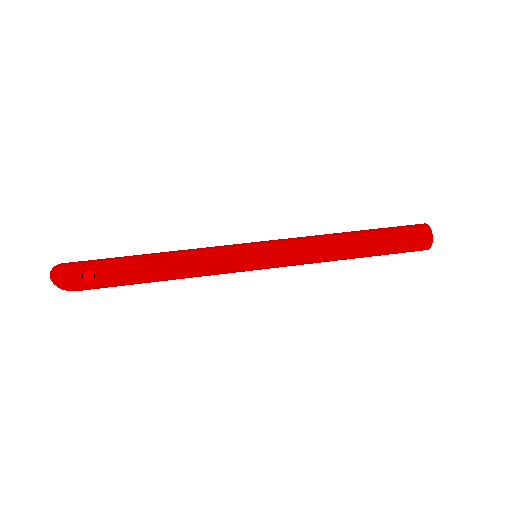
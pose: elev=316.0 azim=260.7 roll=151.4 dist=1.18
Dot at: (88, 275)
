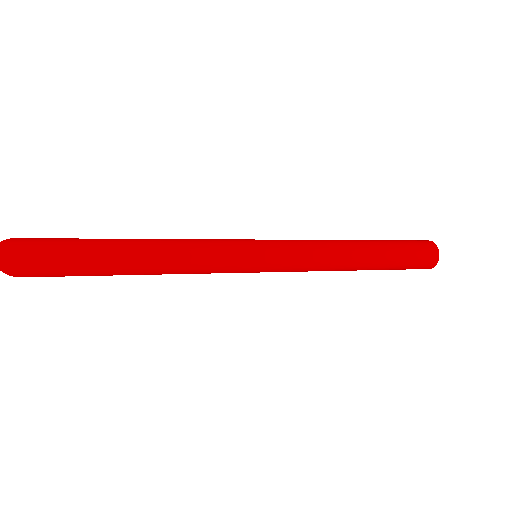
Dot at: (47, 261)
